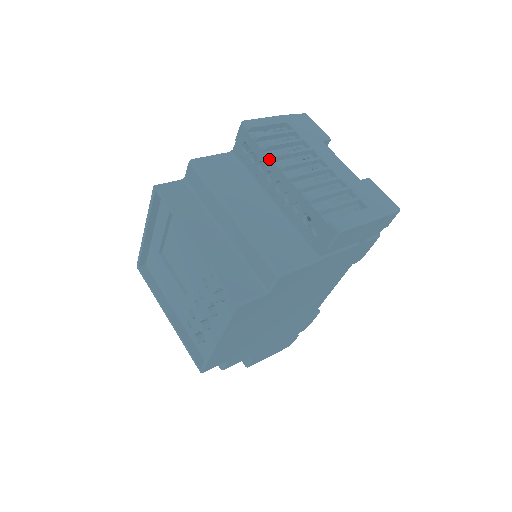
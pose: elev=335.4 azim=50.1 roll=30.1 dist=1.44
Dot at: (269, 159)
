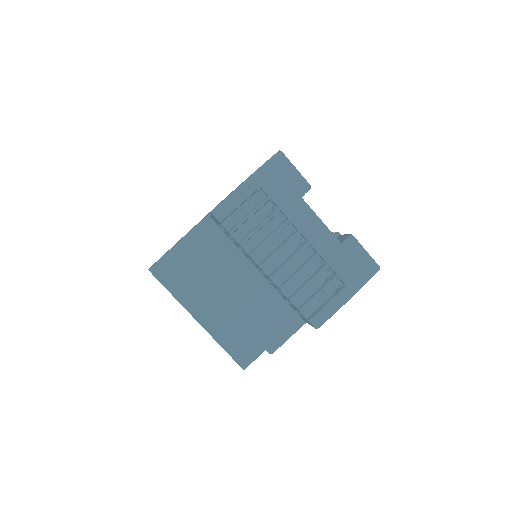
Dot at: (247, 254)
